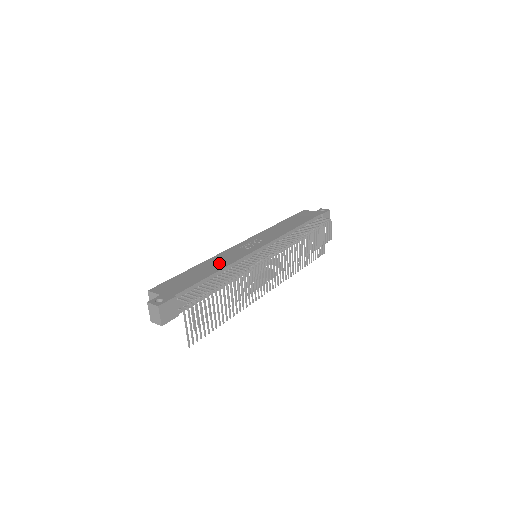
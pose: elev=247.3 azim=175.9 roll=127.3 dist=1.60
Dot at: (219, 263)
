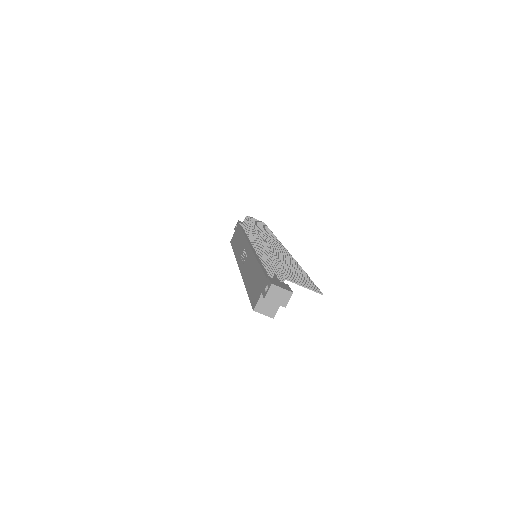
Dot at: (250, 267)
